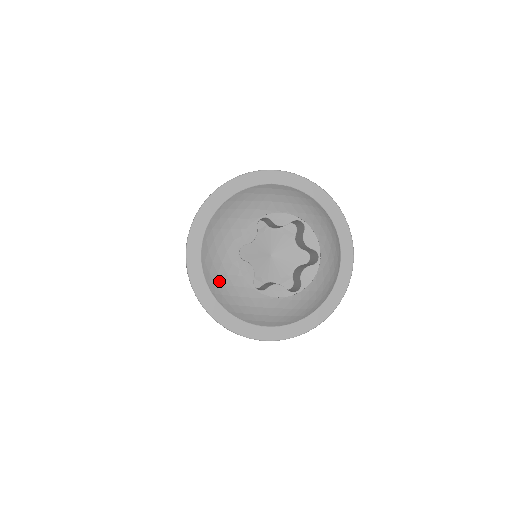
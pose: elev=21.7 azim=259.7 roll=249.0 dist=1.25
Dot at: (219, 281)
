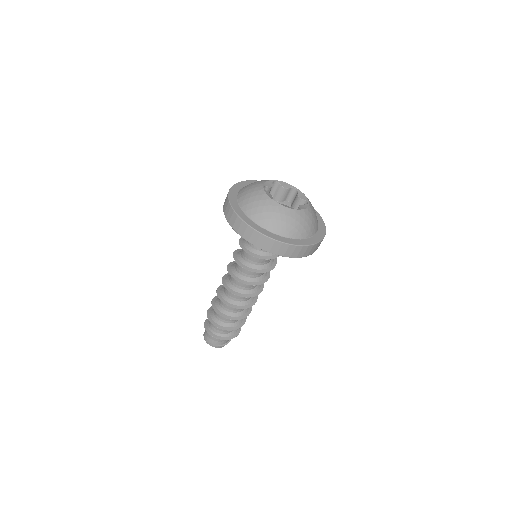
Dot at: (250, 201)
